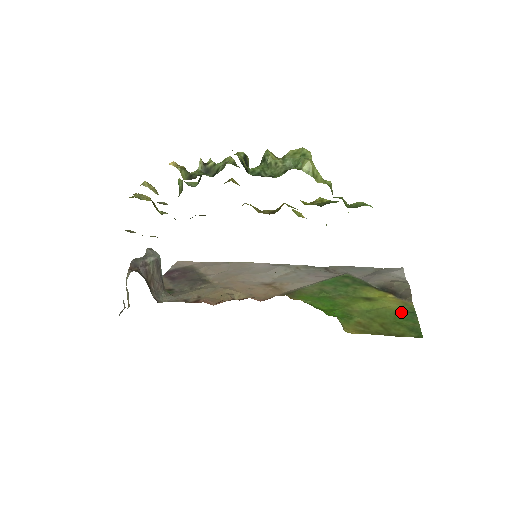
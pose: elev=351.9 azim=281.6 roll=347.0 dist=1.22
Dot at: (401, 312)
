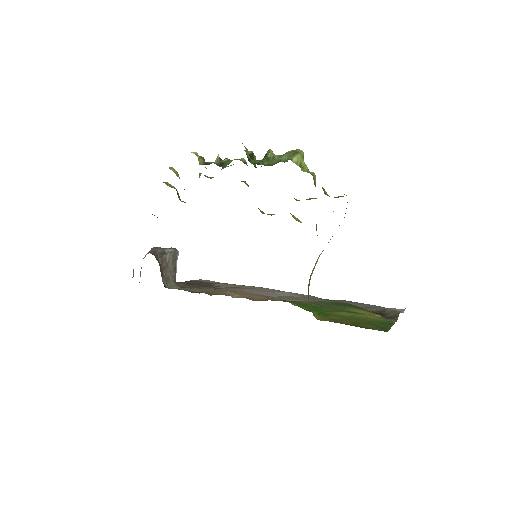
Dot at: (379, 321)
